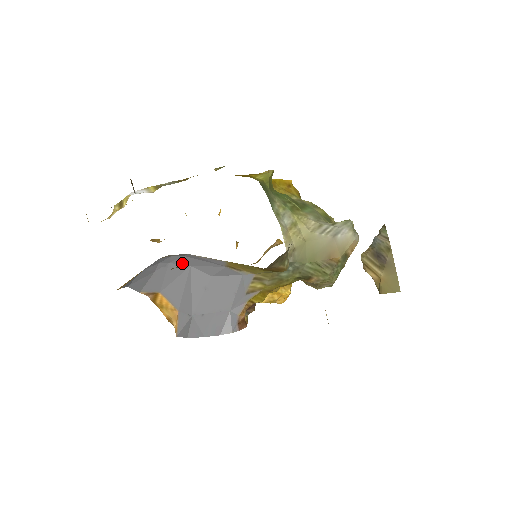
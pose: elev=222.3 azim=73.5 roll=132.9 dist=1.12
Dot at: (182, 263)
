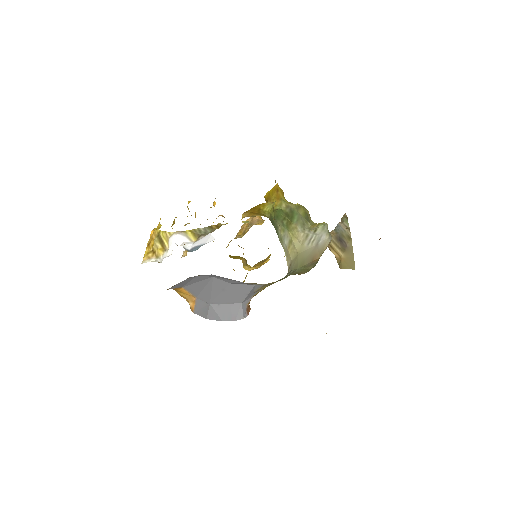
Dot at: (207, 276)
